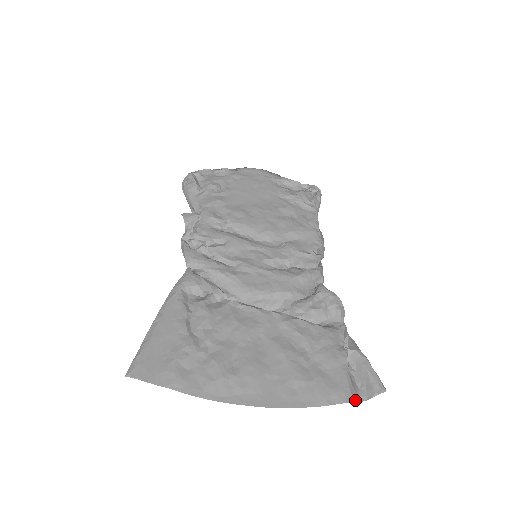
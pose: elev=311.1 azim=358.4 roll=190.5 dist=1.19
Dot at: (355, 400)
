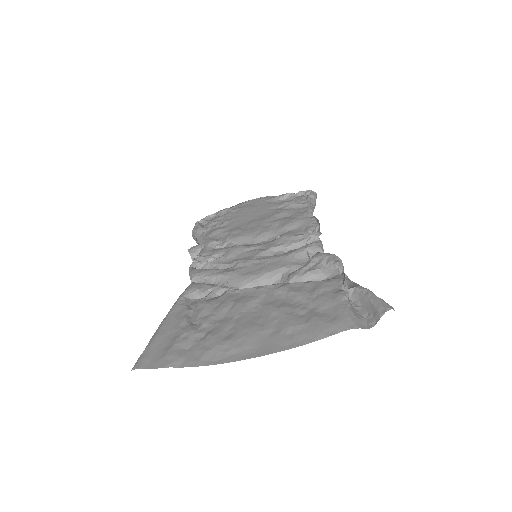
Dot at: (359, 327)
